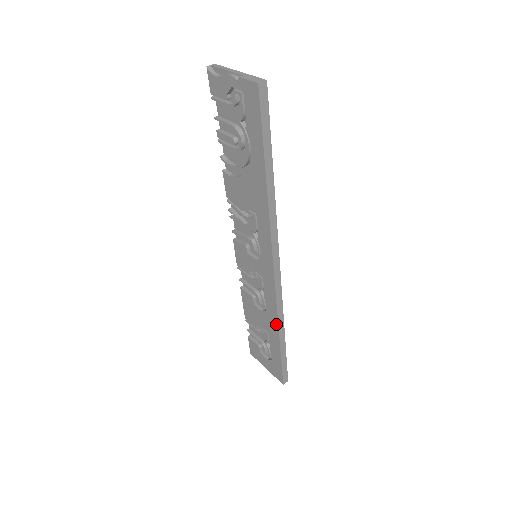
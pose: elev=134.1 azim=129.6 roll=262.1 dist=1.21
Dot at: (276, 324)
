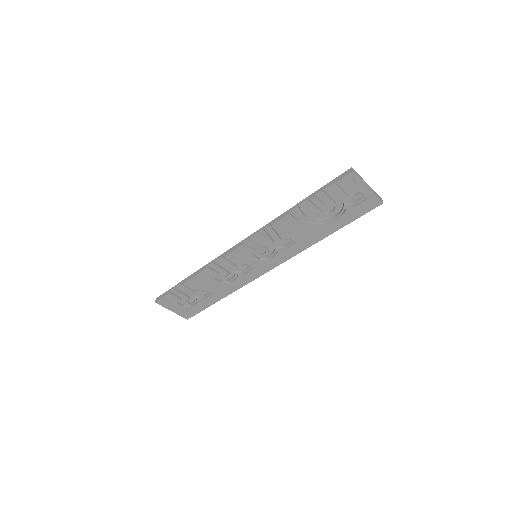
Dot at: (233, 291)
